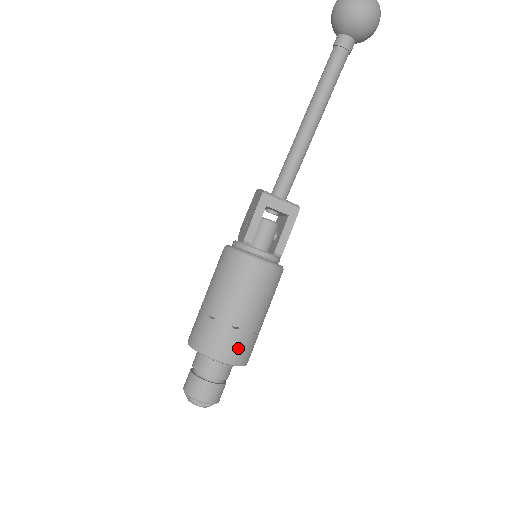
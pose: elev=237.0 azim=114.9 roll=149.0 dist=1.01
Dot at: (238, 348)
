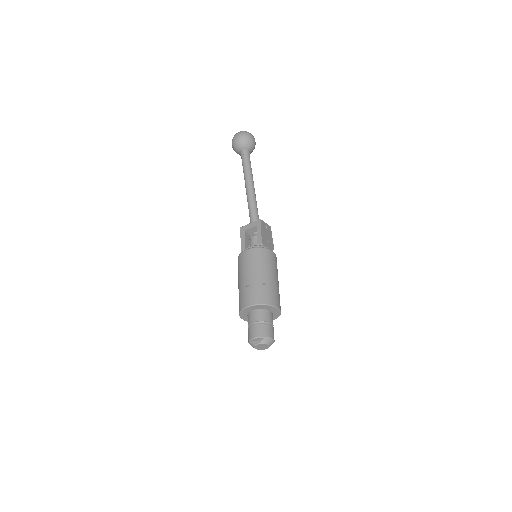
Dot at: (255, 295)
